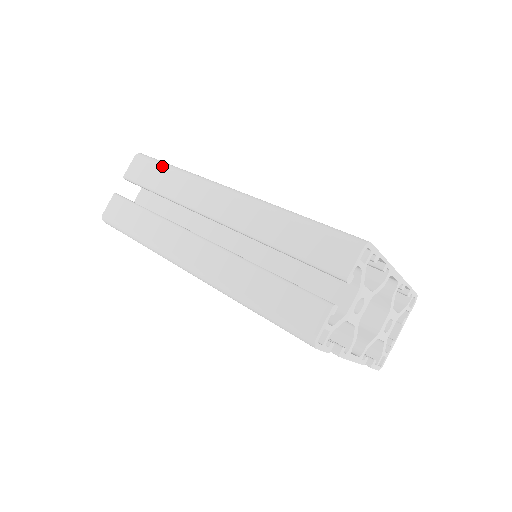
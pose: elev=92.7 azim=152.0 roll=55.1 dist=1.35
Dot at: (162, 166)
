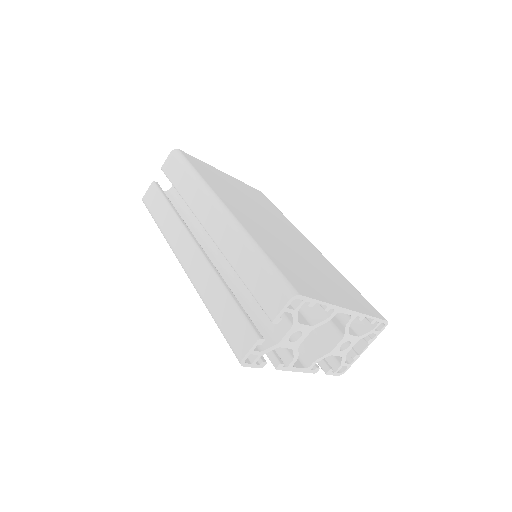
Dot at: (186, 168)
